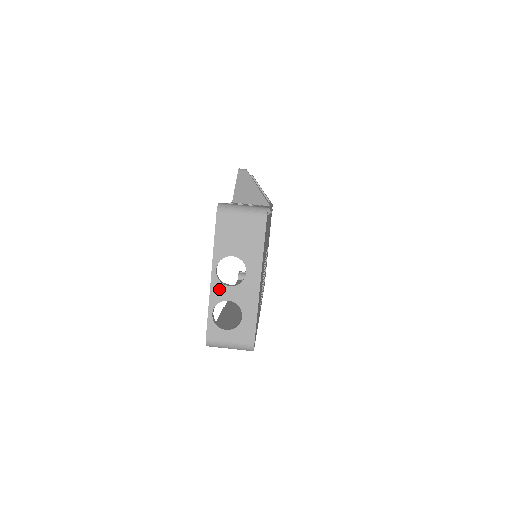
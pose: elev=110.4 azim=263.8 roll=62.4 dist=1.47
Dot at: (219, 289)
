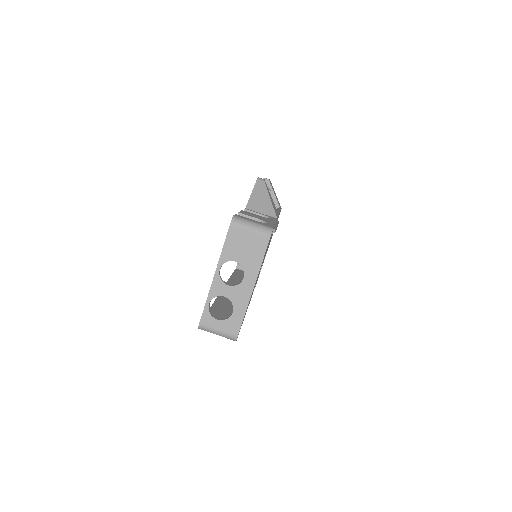
Dot at: (219, 286)
